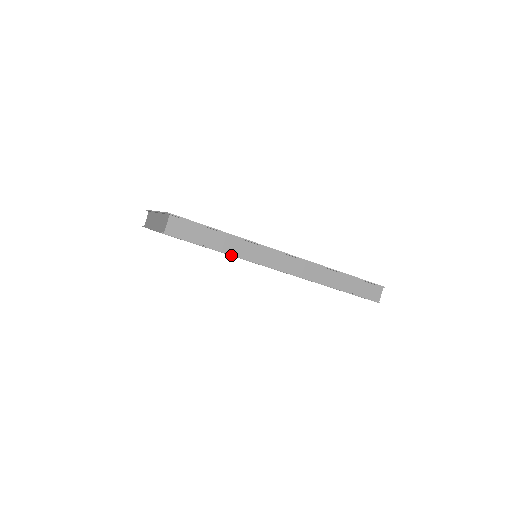
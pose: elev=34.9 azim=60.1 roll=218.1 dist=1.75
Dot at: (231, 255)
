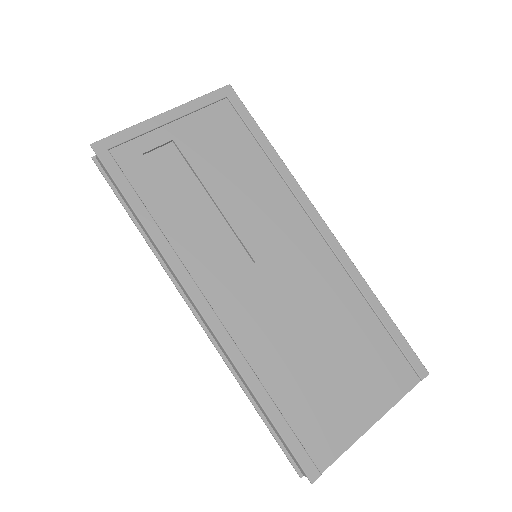
Dot at: (281, 159)
